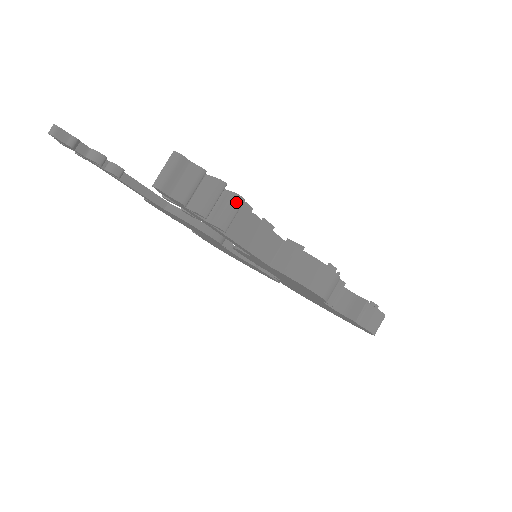
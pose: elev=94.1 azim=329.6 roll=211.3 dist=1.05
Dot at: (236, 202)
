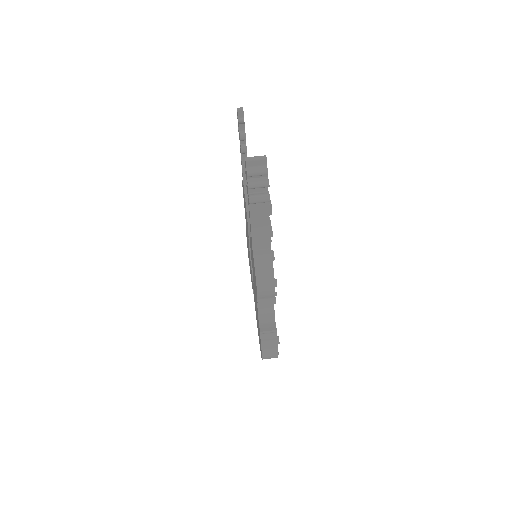
Dot at: (266, 198)
